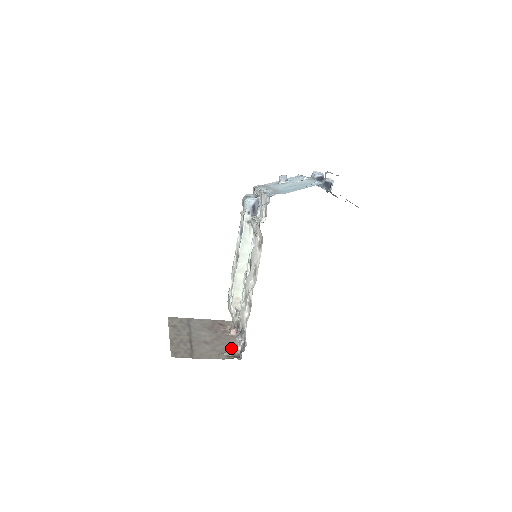
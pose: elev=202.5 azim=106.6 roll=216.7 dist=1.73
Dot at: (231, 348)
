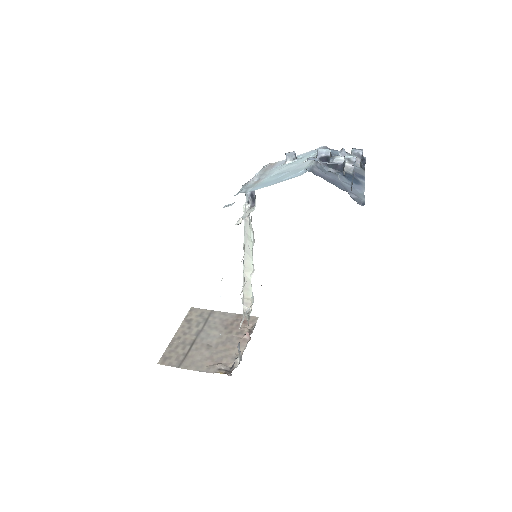
Dot at: (231, 357)
